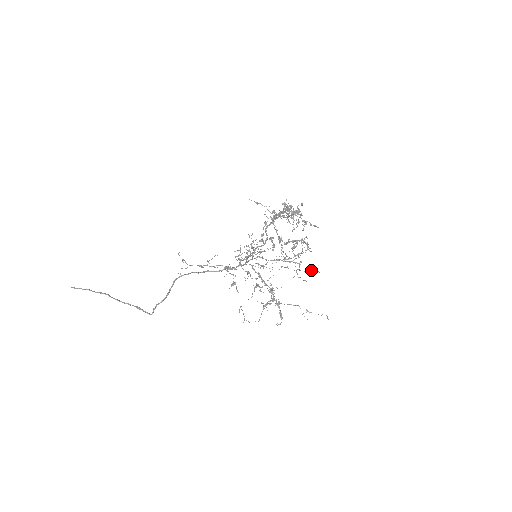
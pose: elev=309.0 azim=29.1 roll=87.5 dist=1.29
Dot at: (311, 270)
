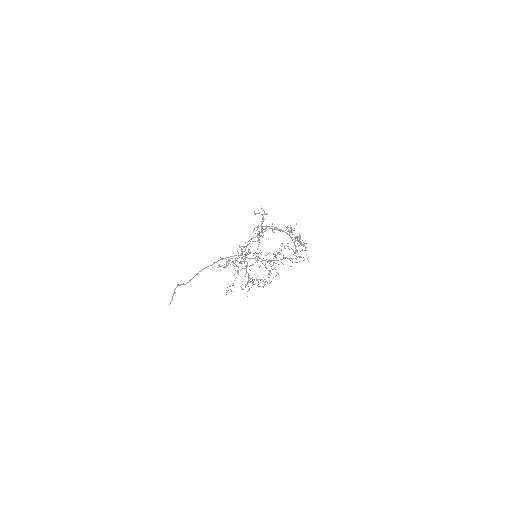
Dot at: (280, 254)
